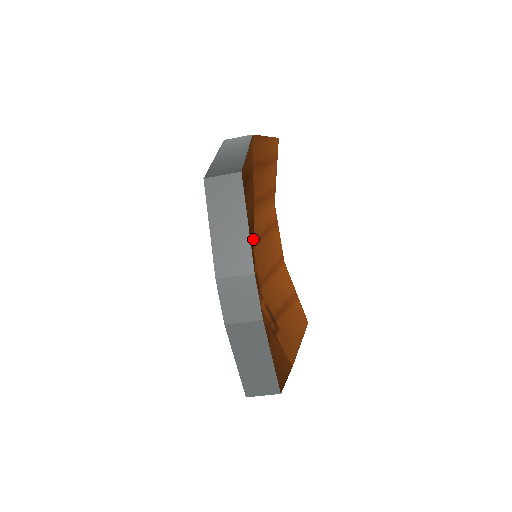
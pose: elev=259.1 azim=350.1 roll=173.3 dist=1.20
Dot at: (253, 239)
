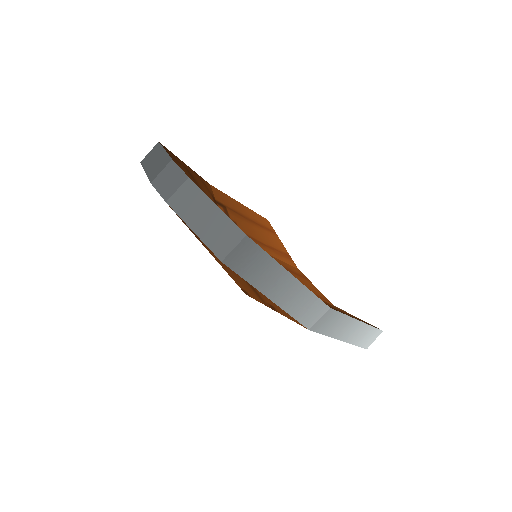
Dot at: (179, 163)
